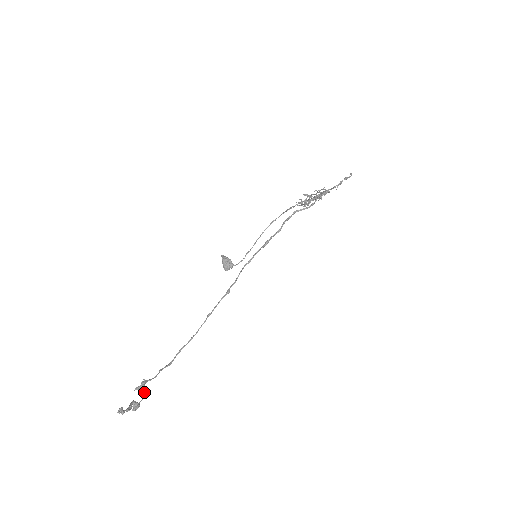
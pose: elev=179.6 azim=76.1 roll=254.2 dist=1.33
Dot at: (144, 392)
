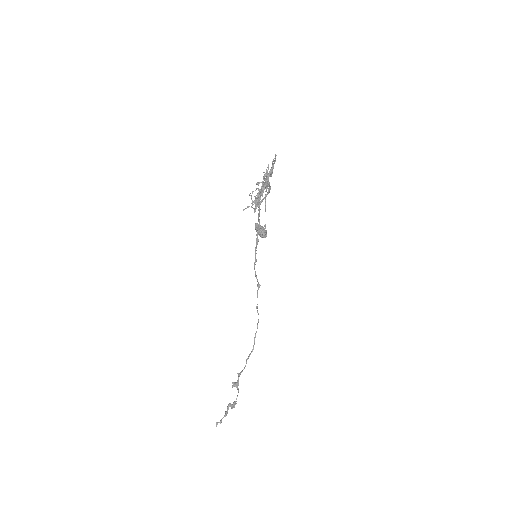
Dot at: (238, 388)
